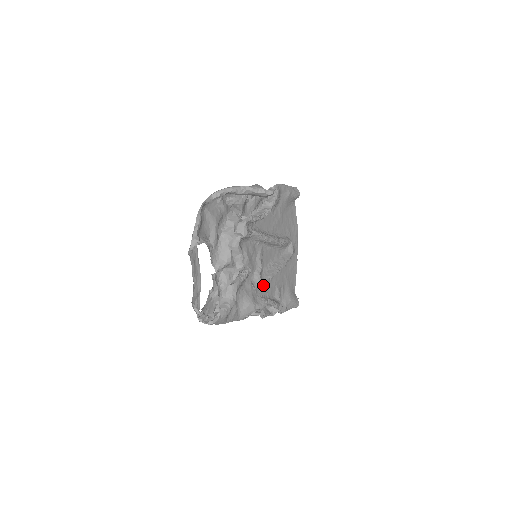
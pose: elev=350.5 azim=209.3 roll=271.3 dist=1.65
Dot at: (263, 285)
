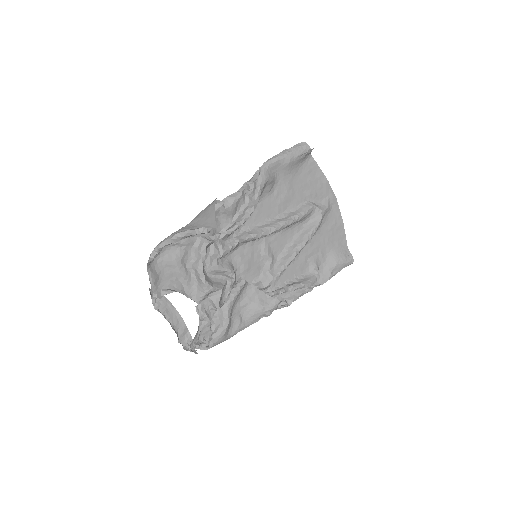
Dot at: (276, 279)
